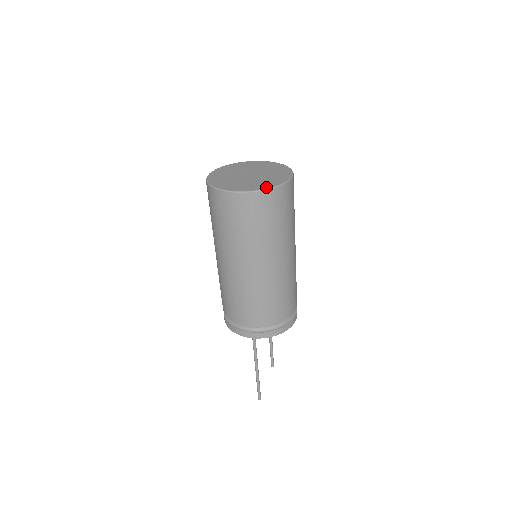
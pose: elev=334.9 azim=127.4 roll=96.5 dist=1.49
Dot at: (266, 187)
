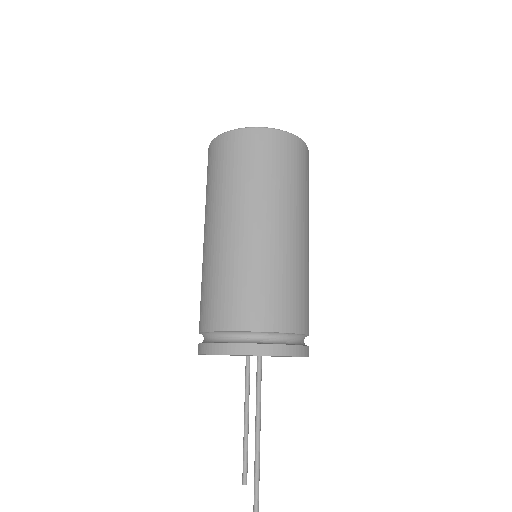
Dot at: occluded
